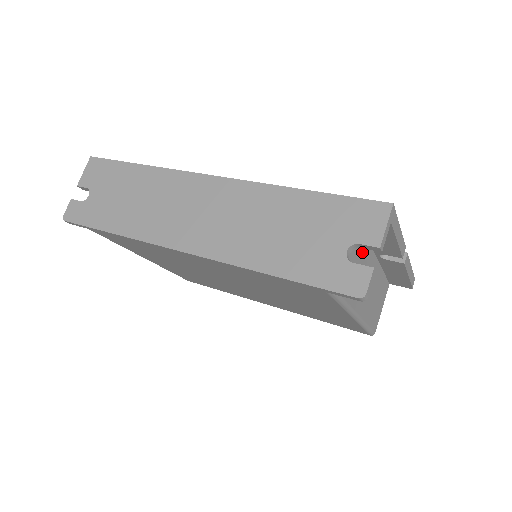
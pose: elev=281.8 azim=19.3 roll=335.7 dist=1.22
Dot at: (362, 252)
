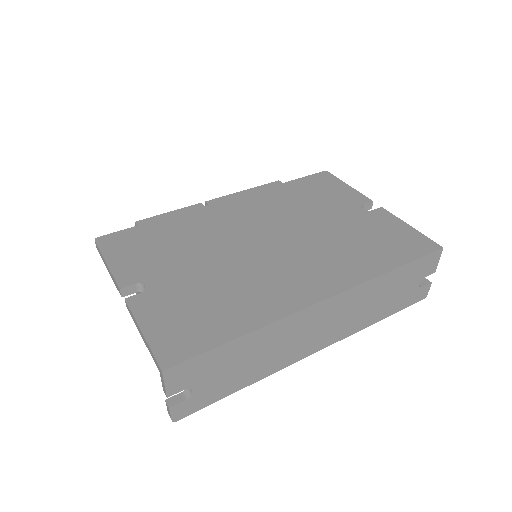
Dot at: occluded
